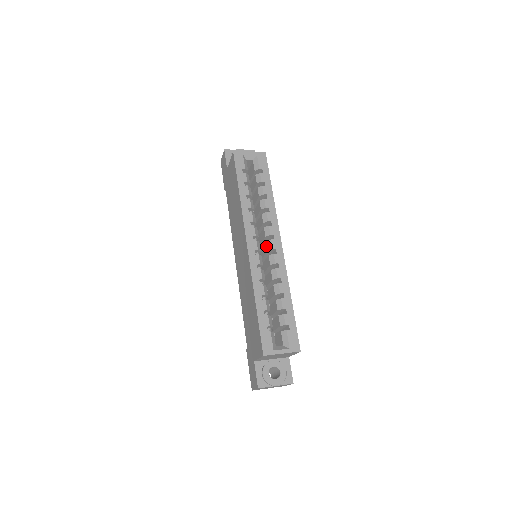
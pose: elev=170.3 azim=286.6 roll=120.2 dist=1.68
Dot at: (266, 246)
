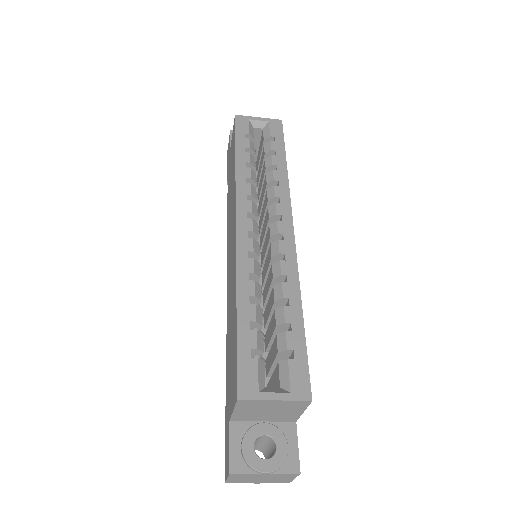
Dot at: (268, 231)
